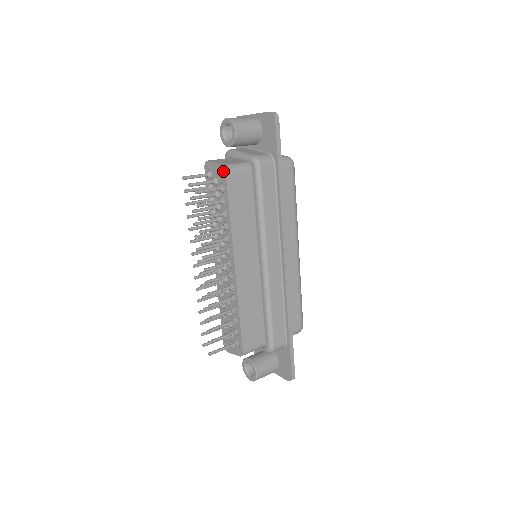
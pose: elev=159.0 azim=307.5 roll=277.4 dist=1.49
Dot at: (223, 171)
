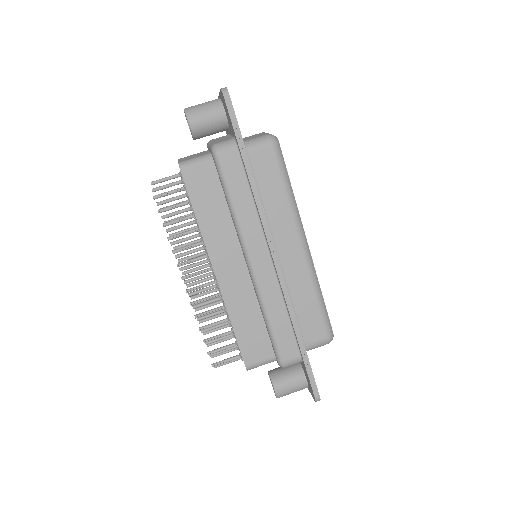
Dot at: (180, 169)
